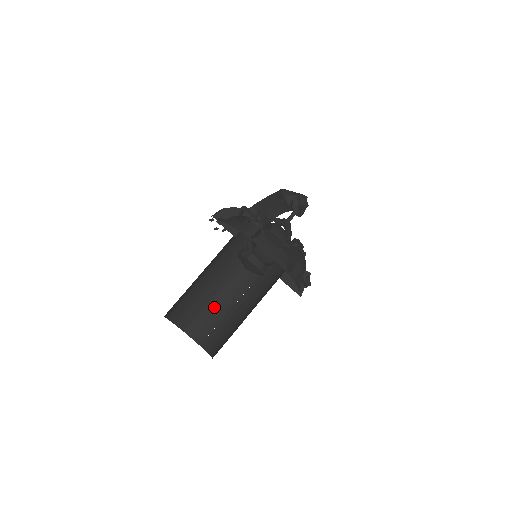
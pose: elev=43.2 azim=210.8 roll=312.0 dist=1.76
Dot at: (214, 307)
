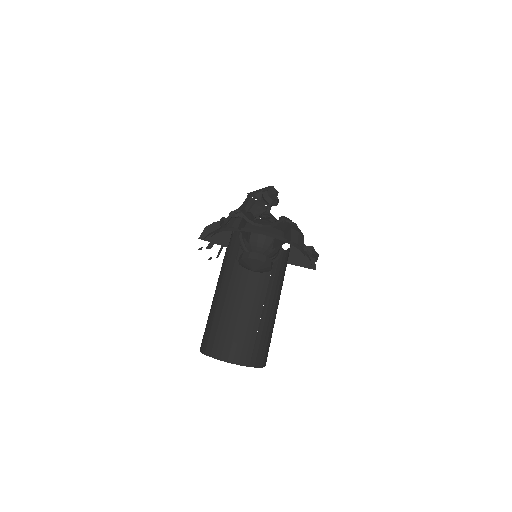
Dot at: (244, 326)
